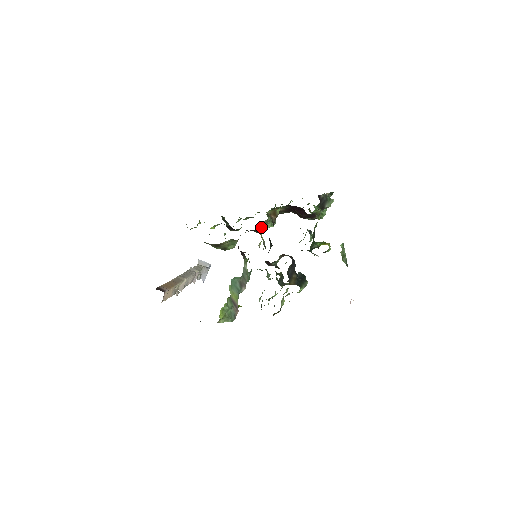
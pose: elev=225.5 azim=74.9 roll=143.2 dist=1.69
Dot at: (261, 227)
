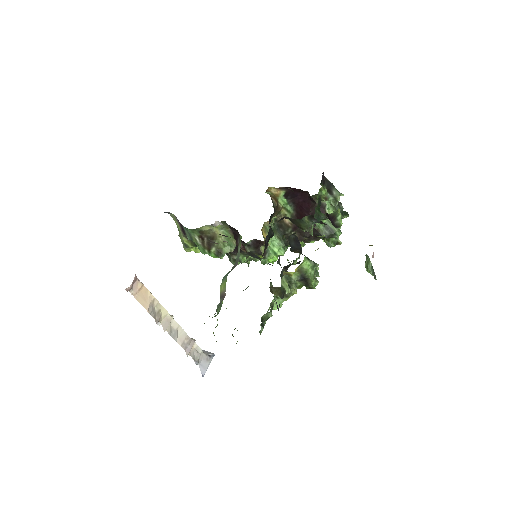
Dot at: (263, 227)
